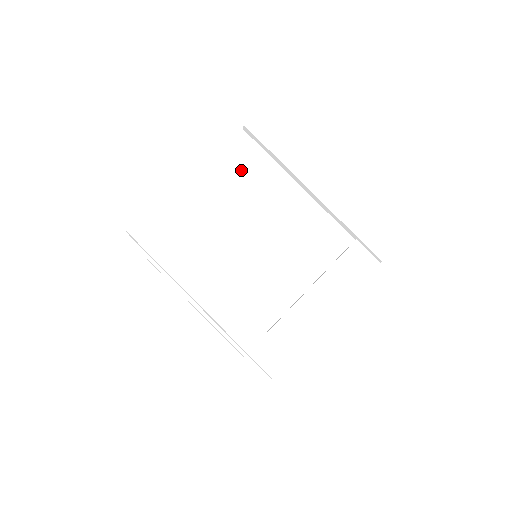
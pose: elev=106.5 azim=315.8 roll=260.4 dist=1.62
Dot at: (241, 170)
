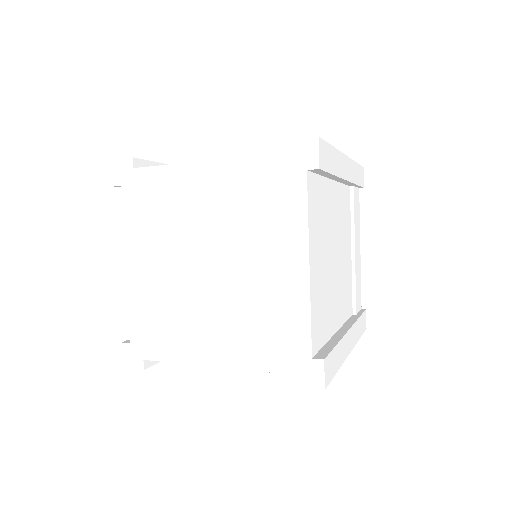
Dot at: (319, 217)
